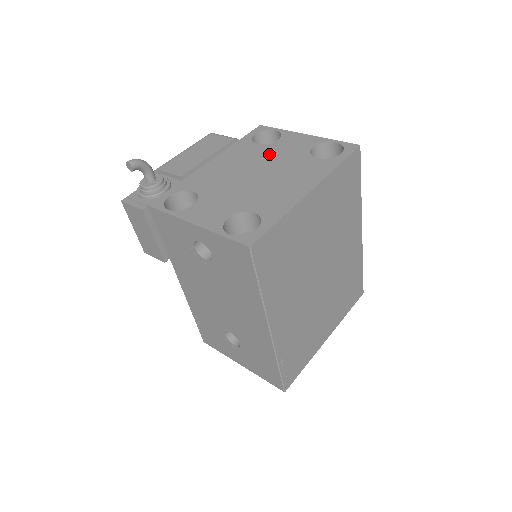
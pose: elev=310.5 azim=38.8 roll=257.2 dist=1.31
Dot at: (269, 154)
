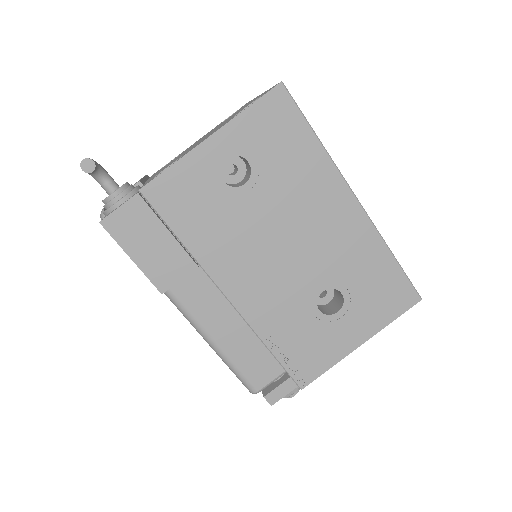
Dot at: occluded
